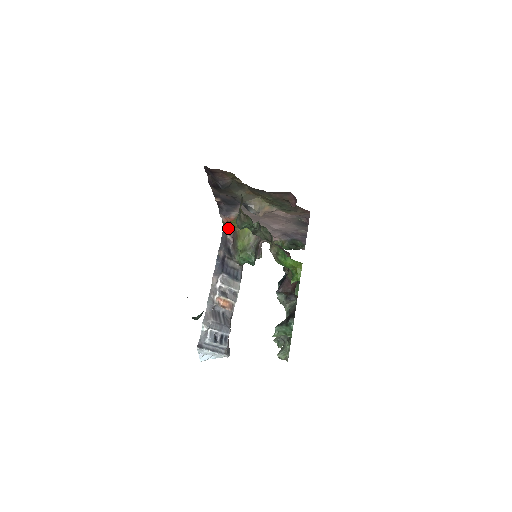
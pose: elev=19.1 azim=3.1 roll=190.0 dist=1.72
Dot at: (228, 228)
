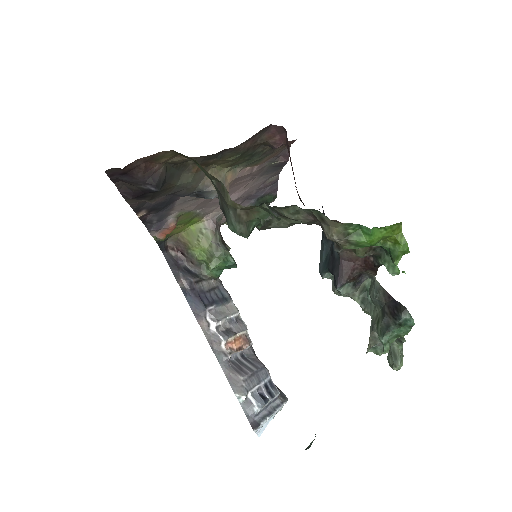
Dot at: (165, 242)
